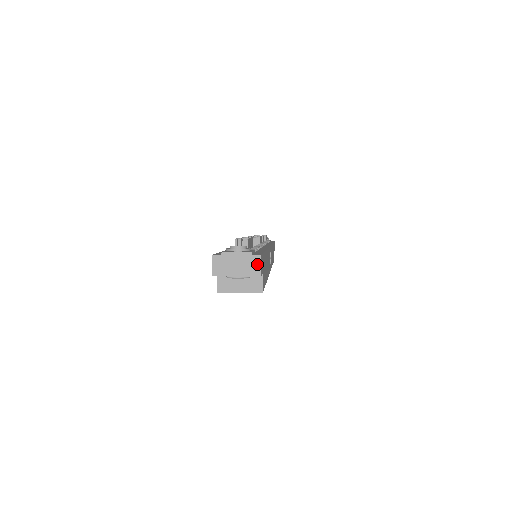
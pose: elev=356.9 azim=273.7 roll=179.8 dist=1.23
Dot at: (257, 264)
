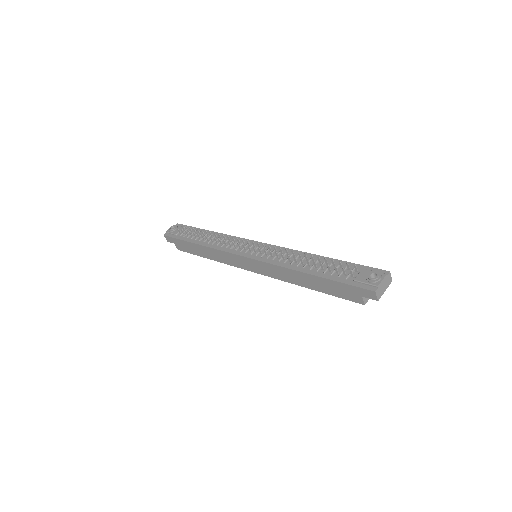
Dot at: (390, 277)
